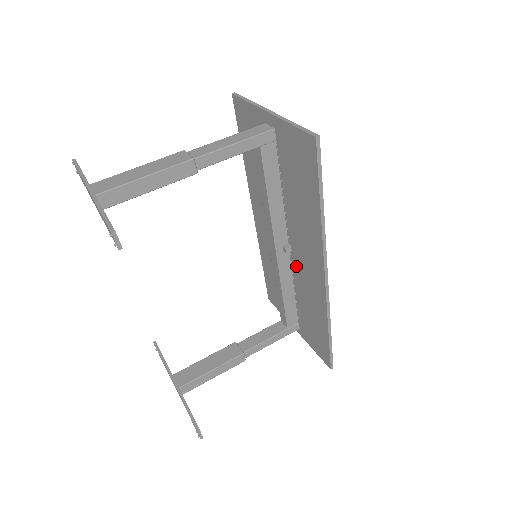
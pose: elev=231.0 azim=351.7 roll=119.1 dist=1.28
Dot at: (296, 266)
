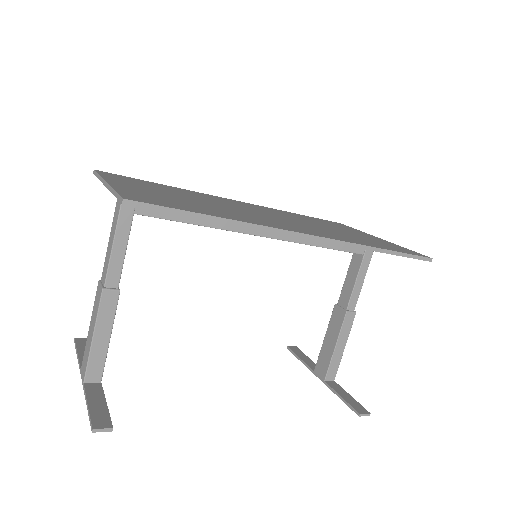
Dot at: occluded
